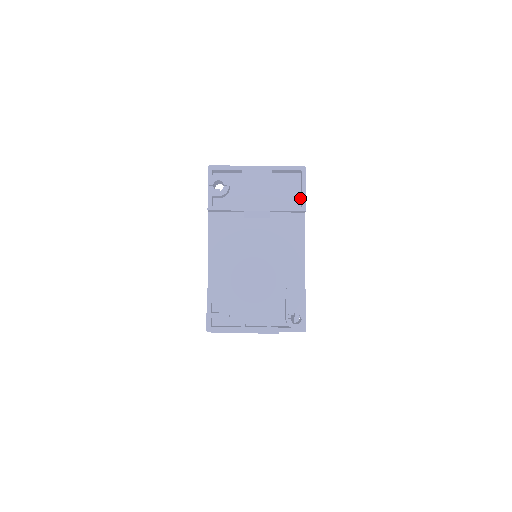
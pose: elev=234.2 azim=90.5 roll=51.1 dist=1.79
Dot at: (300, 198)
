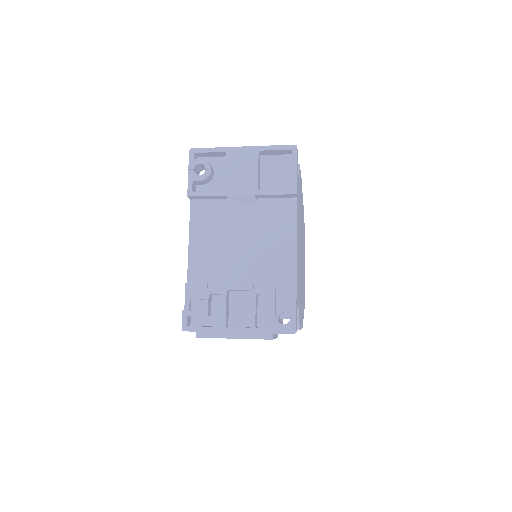
Dot at: occluded
